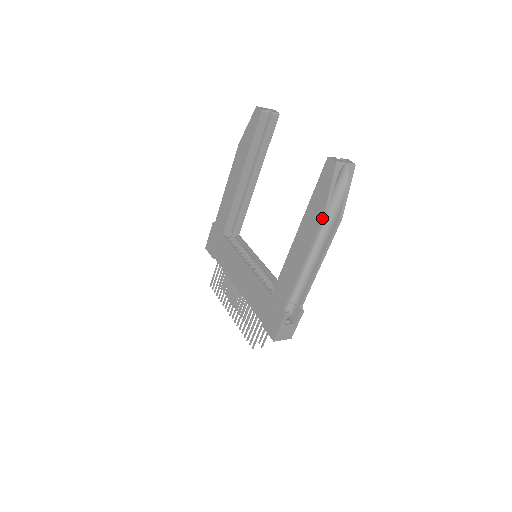
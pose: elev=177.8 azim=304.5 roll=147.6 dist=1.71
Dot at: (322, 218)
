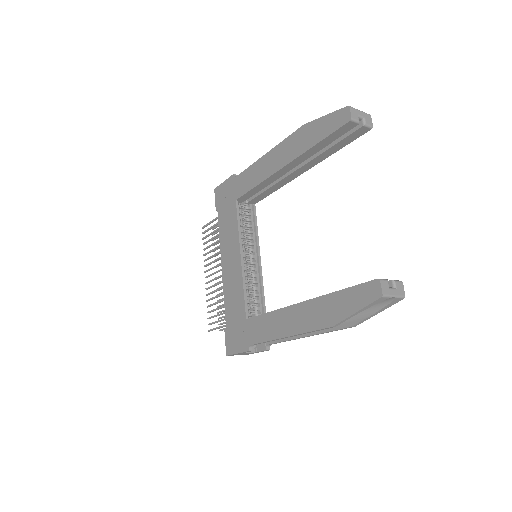
Dot at: (331, 326)
